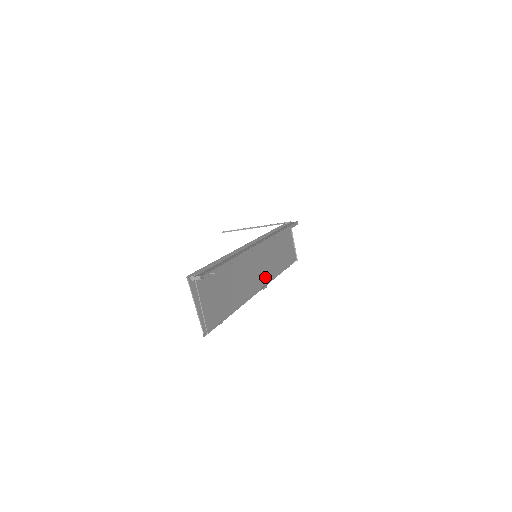
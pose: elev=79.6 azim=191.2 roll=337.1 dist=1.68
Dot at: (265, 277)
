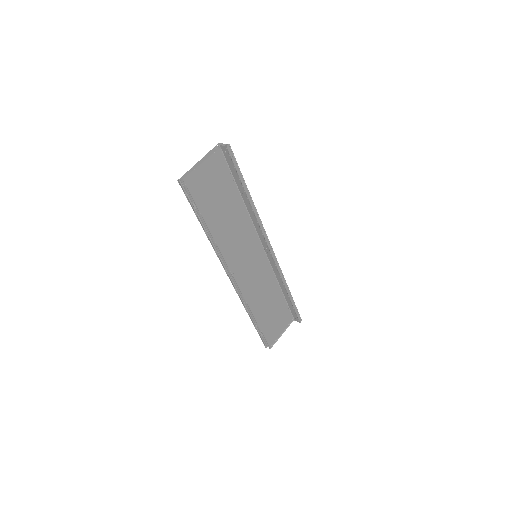
Dot at: (244, 281)
